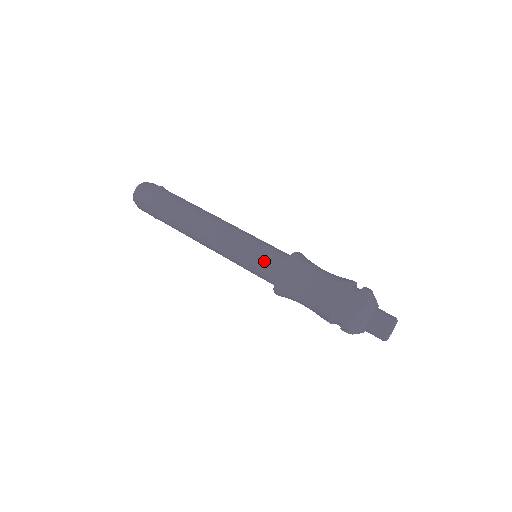
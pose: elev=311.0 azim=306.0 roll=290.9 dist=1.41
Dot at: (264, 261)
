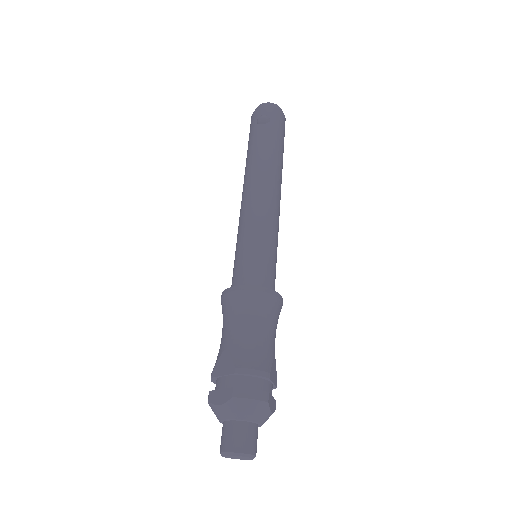
Dot at: (234, 270)
